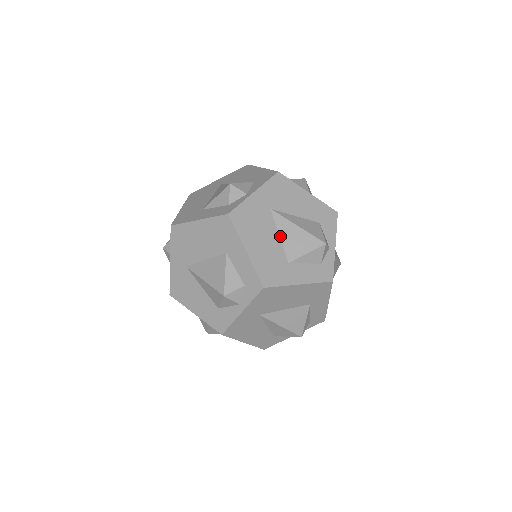
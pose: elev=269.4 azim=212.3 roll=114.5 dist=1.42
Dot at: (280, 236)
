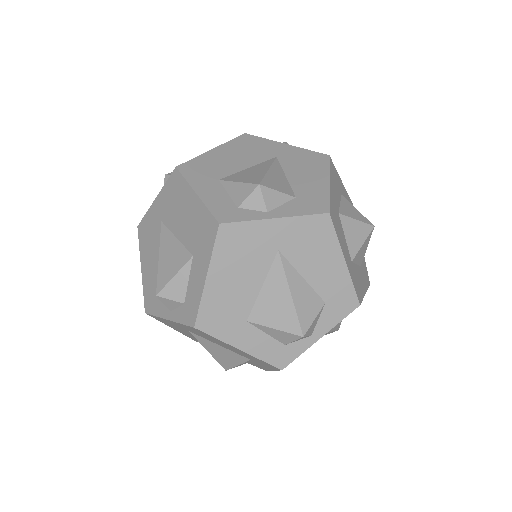
Dot at: occluded
